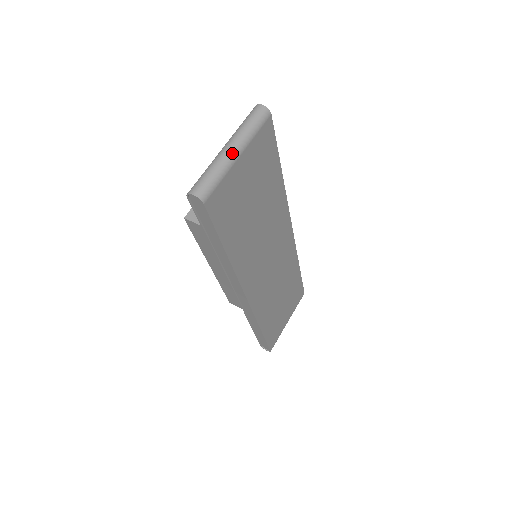
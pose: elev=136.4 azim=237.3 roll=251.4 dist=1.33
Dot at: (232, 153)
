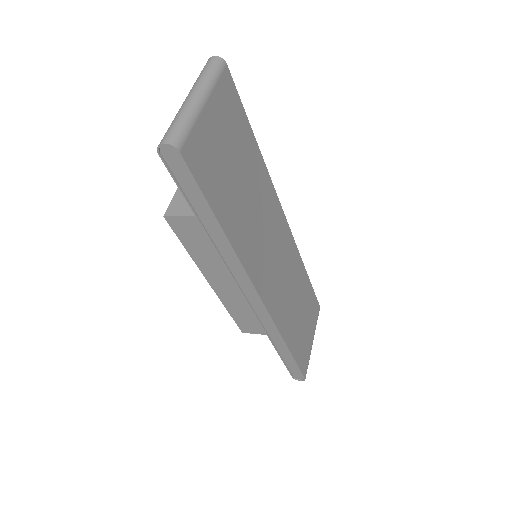
Dot at: (196, 100)
